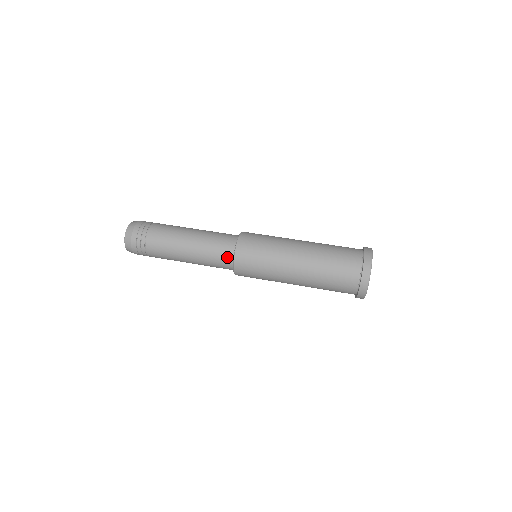
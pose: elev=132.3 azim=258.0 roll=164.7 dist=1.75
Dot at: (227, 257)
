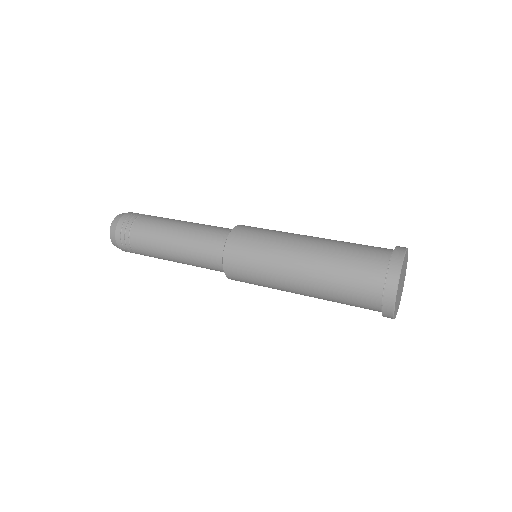
Dot at: (221, 238)
